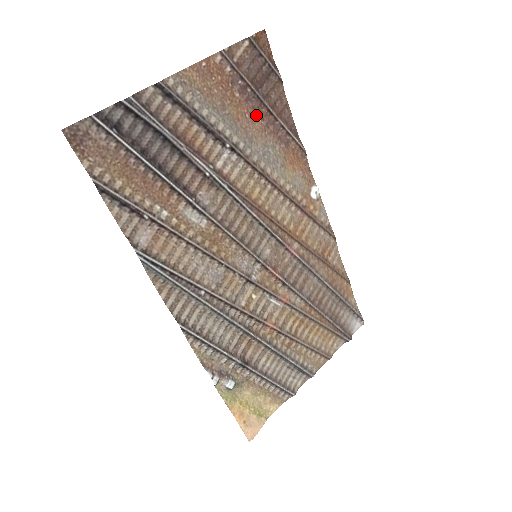
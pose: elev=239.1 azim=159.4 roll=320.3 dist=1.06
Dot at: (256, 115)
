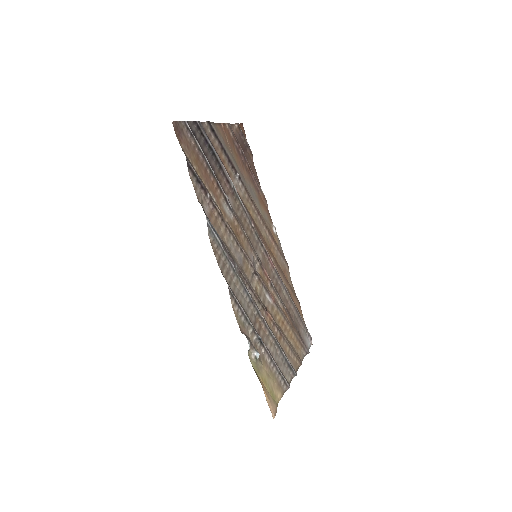
Dot at: (244, 167)
